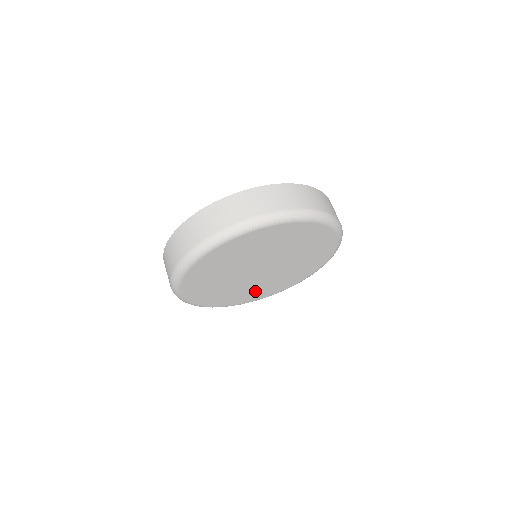
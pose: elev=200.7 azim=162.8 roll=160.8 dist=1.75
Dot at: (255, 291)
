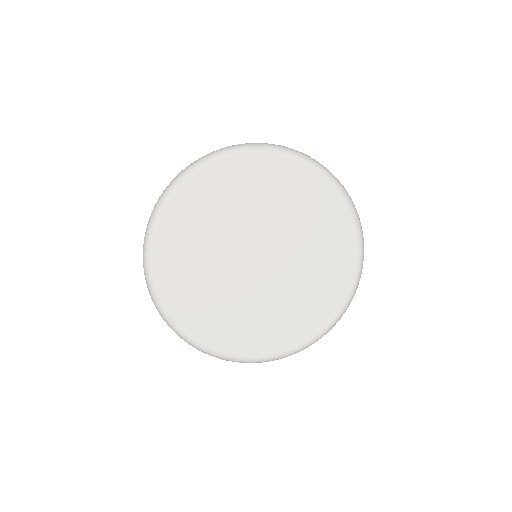
Dot at: (260, 324)
